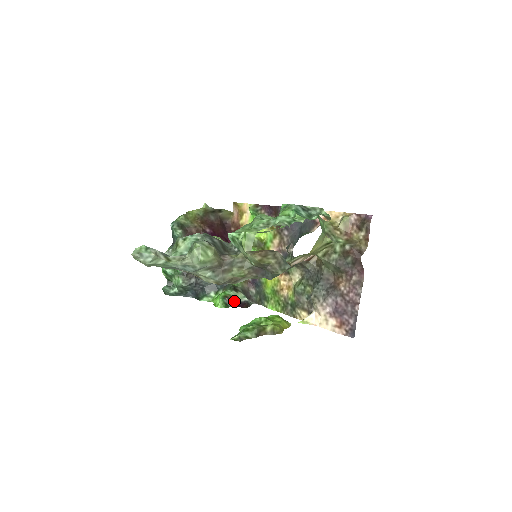
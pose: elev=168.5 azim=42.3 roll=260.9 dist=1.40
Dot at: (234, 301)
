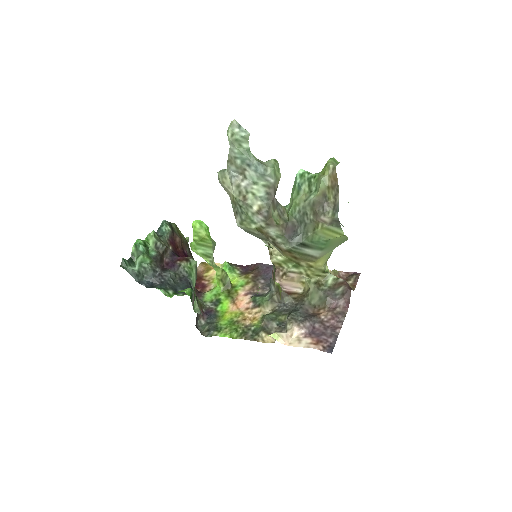
Dot at: (193, 305)
